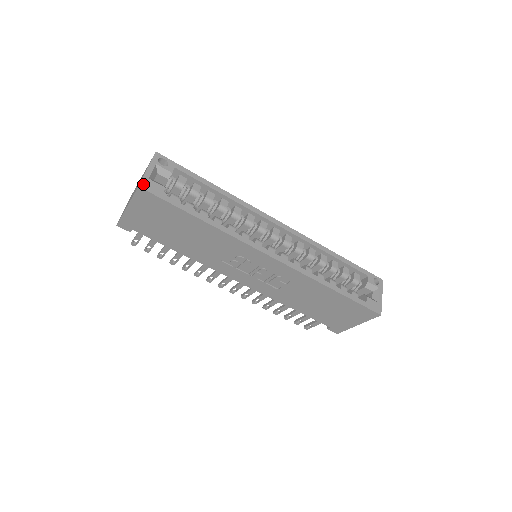
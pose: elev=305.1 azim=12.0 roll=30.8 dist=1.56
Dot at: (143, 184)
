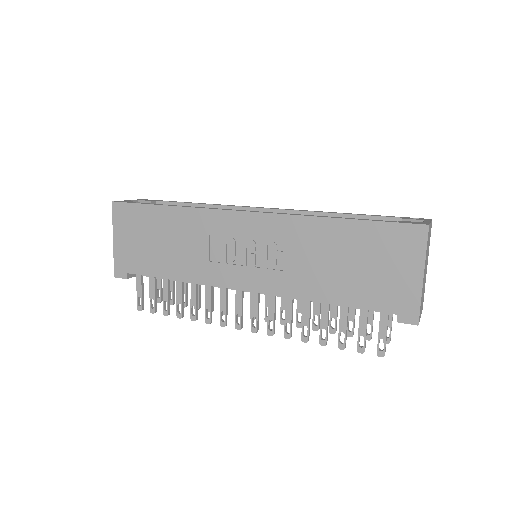
Dot at: (117, 201)
